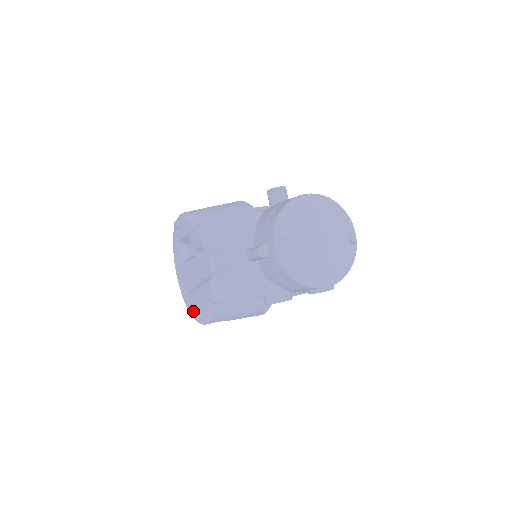
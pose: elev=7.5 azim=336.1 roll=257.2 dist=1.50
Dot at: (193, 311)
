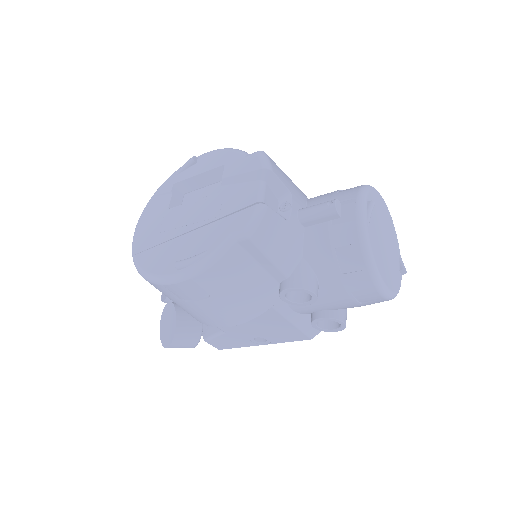
Dot at: (160, 264)
